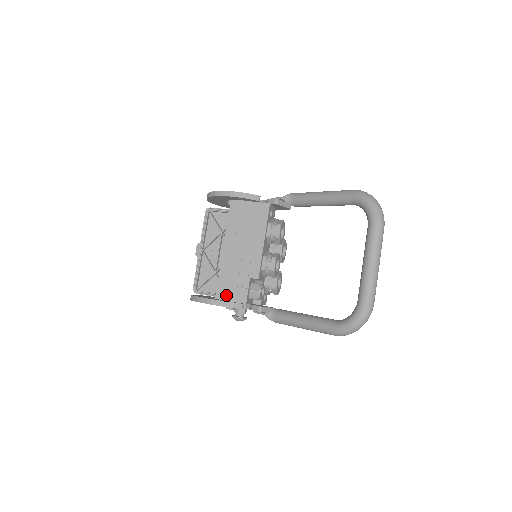
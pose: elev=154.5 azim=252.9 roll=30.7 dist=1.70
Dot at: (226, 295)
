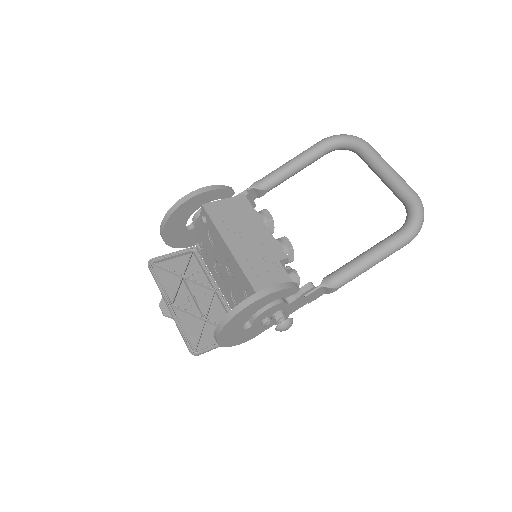
Dot at: occluded
